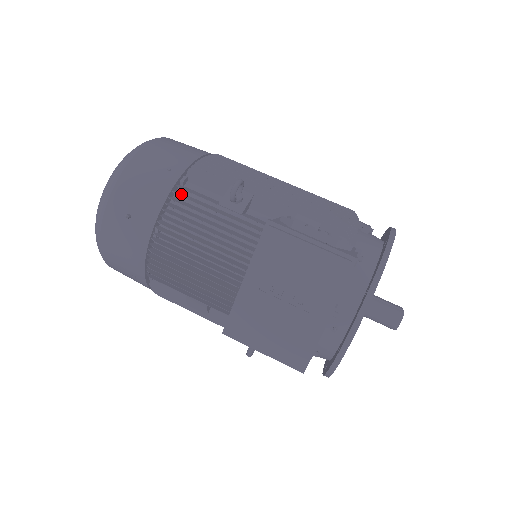
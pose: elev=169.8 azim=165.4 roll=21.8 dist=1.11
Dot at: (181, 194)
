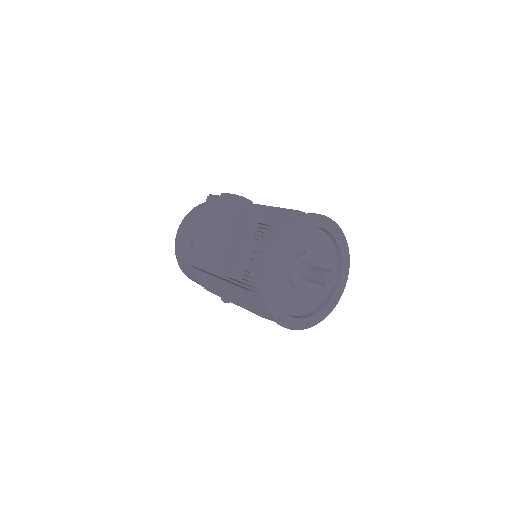
Dot at: occluded
